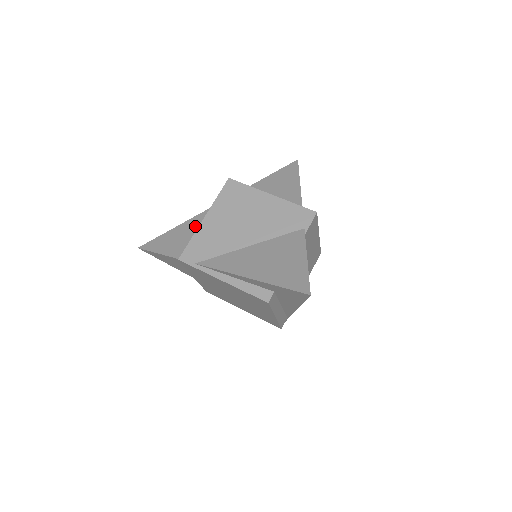
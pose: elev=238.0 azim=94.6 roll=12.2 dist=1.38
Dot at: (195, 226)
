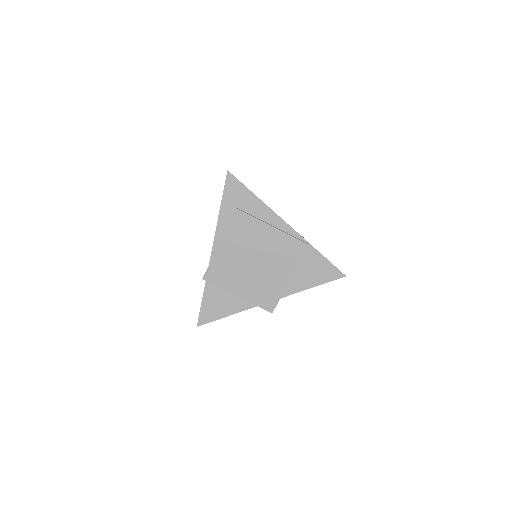
Dot at: occluded
